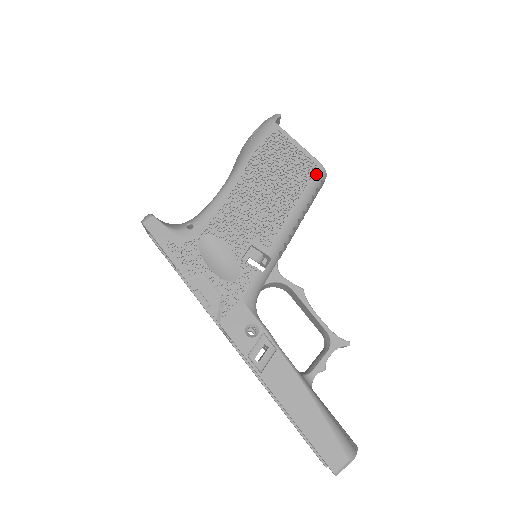
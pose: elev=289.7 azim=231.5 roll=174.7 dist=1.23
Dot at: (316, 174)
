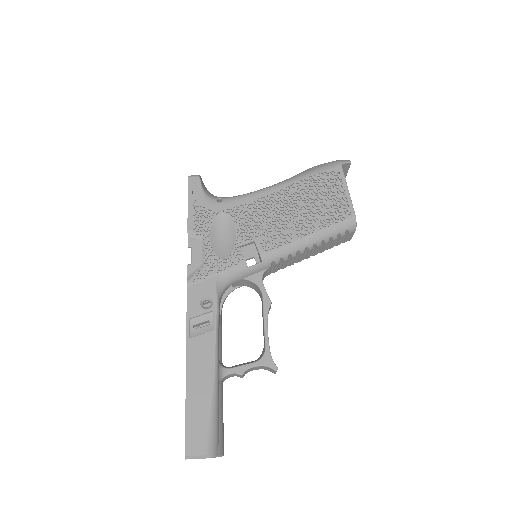
Dot at: (345, 221)
